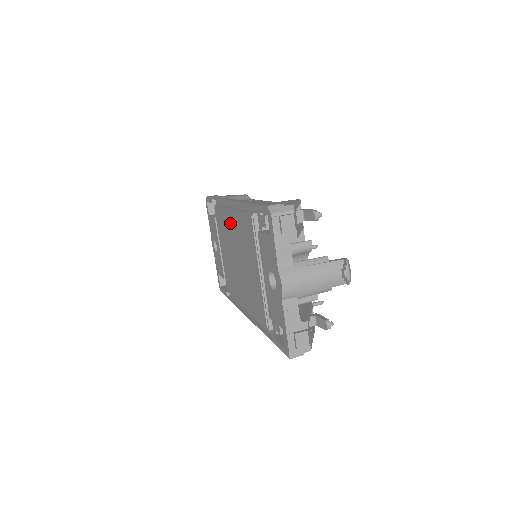
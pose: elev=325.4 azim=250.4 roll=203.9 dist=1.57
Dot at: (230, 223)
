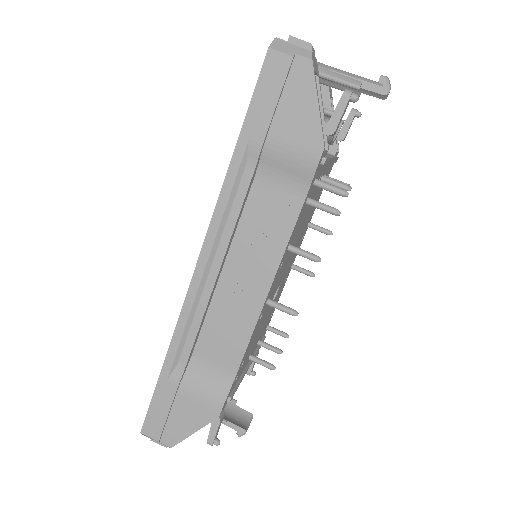
Dot at: occluded
